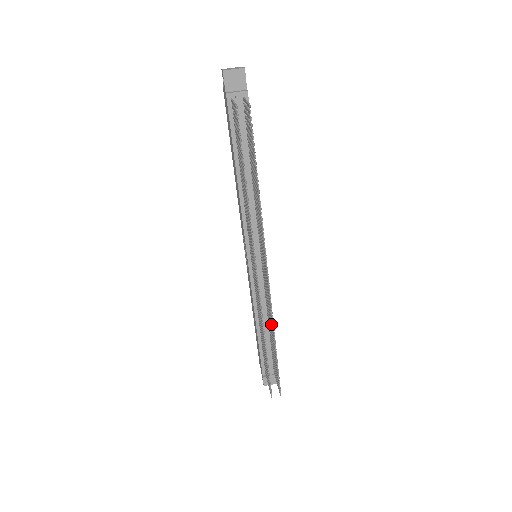
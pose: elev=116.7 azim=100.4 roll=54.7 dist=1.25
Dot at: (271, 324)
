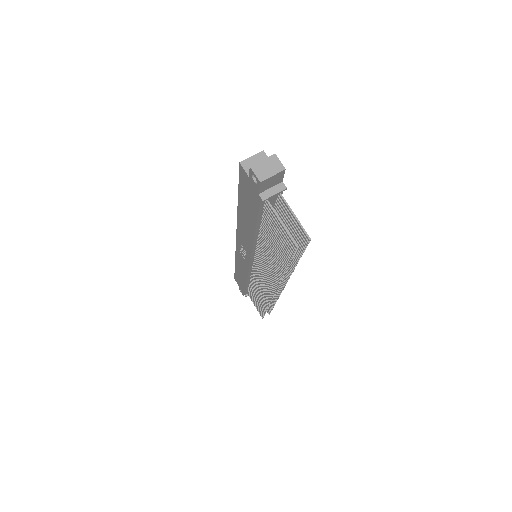
Dot at: occluded
